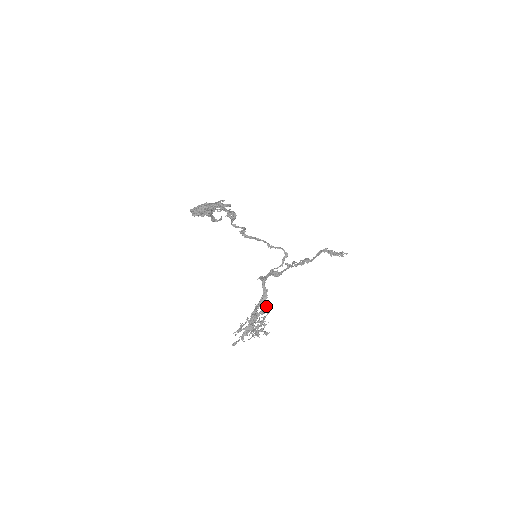
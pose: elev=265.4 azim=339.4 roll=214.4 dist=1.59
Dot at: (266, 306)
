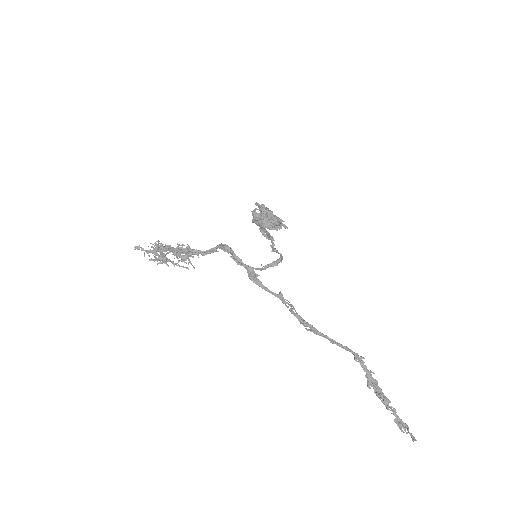
Dot at: occluded
